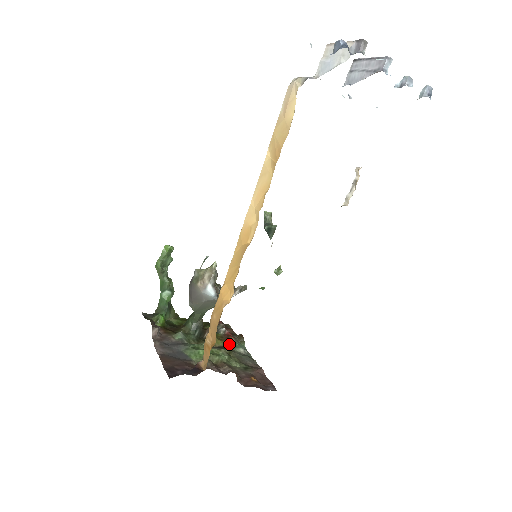
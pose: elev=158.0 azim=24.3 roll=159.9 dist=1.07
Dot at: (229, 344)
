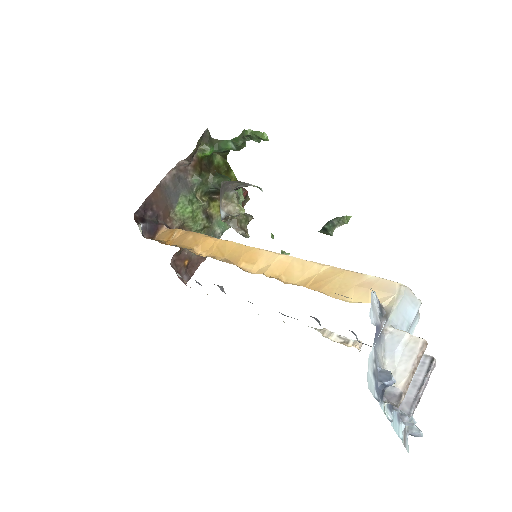
Dot at: (220, 218)
